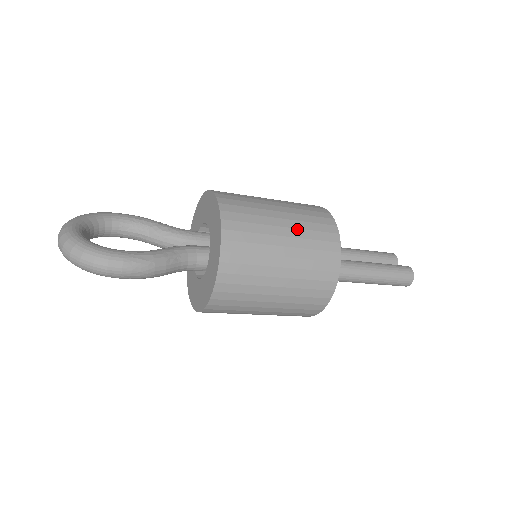
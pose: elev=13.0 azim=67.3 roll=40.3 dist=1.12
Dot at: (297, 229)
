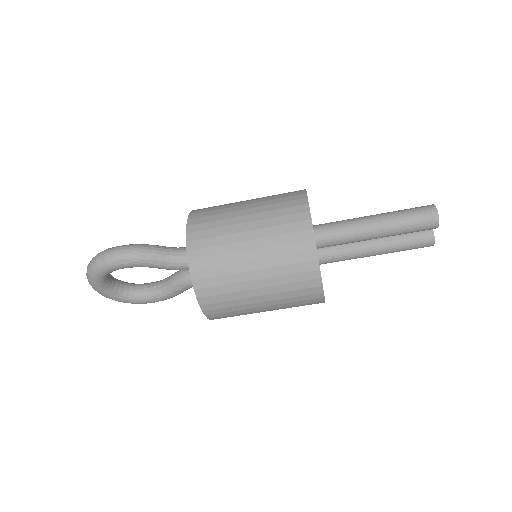
Dot at: occluded
